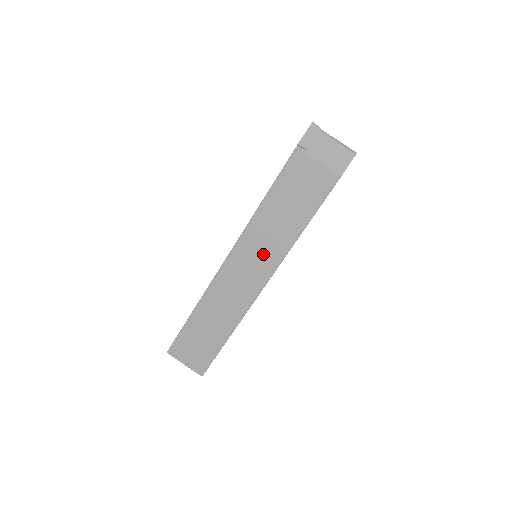
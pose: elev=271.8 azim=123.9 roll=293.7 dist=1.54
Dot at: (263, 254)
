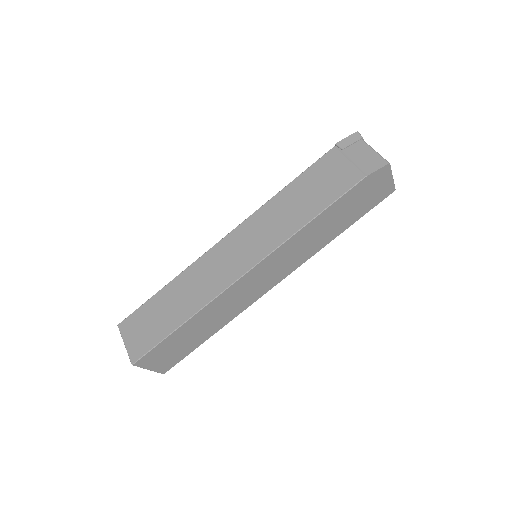
Dot at: (260, 238)
